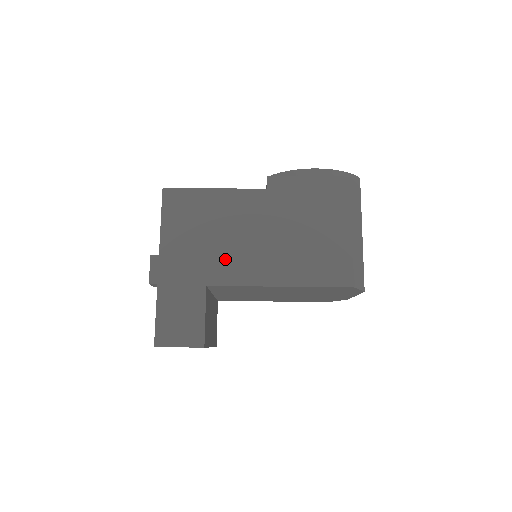
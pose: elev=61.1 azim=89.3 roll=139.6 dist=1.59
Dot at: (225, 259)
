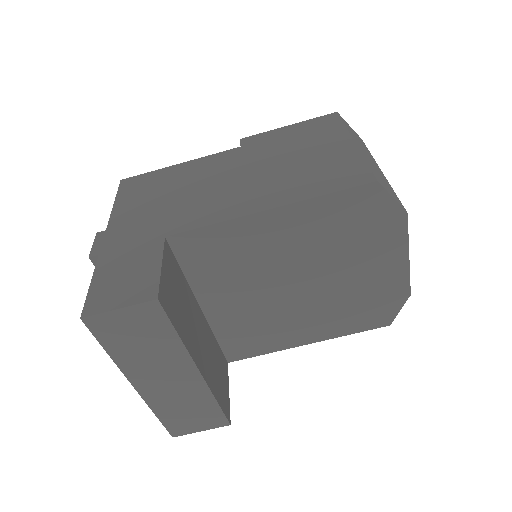
Dot at: (191, 208)
